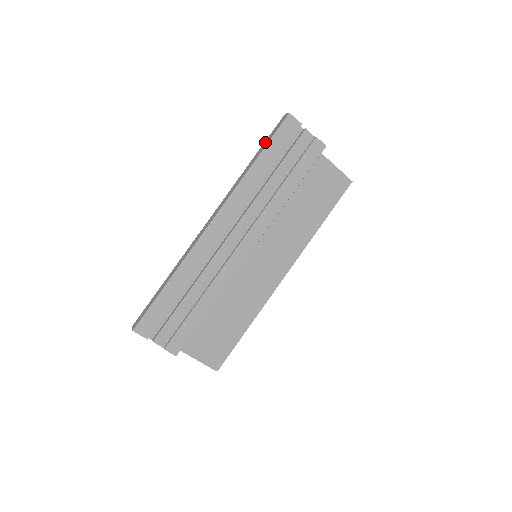
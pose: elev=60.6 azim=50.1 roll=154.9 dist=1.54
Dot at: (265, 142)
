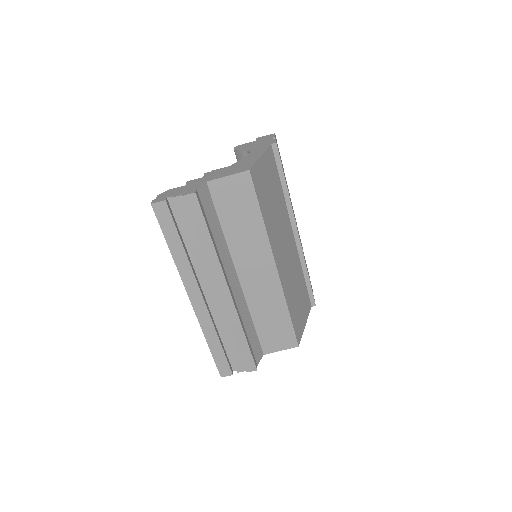
Dot at: occluded
